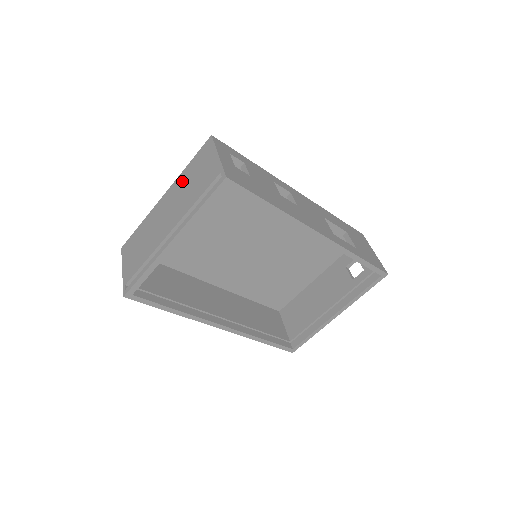
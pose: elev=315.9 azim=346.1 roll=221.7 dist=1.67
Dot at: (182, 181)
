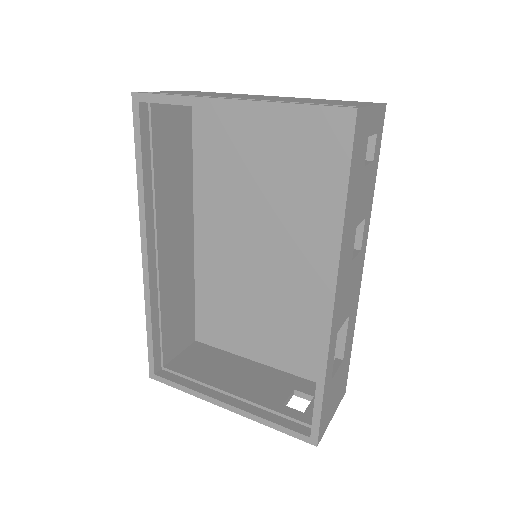
Dot at: (311, 99)
